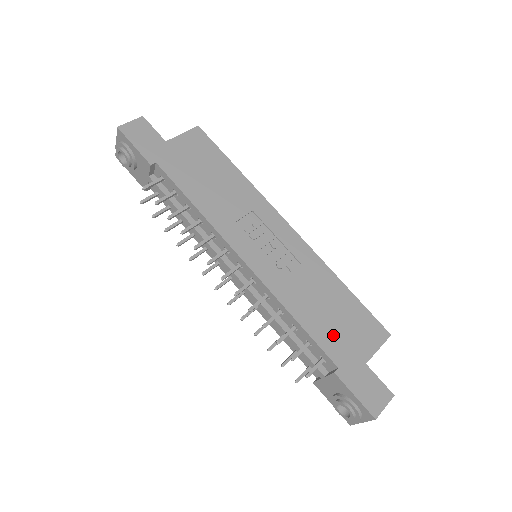
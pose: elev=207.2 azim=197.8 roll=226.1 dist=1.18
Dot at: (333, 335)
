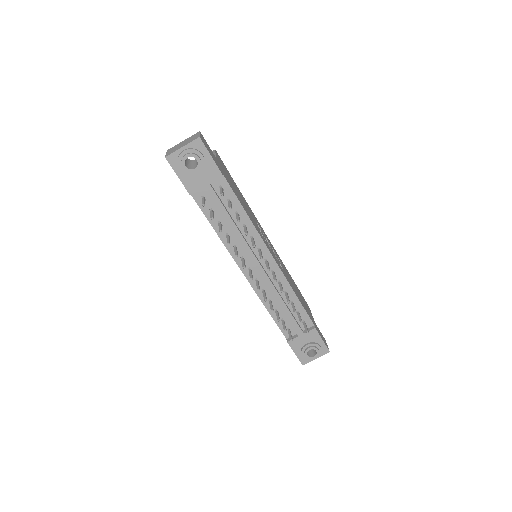
Dot at: occluded
